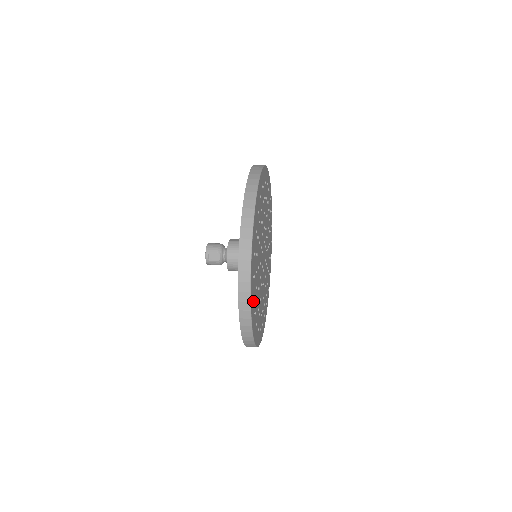
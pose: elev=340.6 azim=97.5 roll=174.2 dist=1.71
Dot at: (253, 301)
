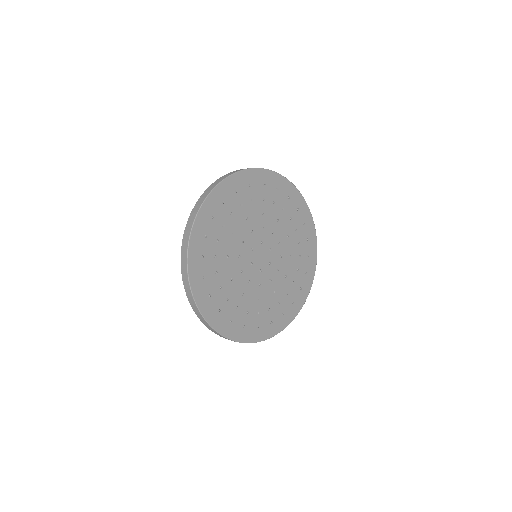
Dot at: (220, 202)
